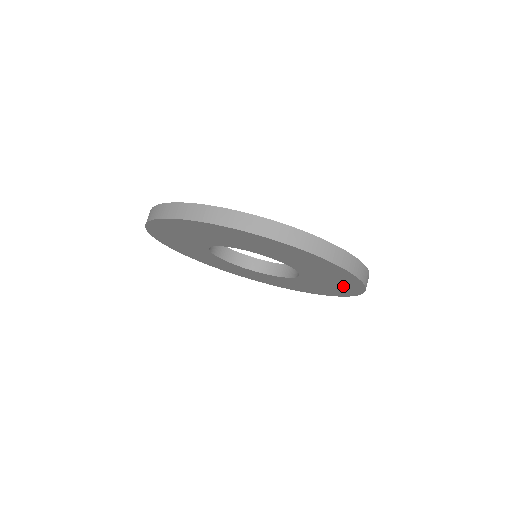
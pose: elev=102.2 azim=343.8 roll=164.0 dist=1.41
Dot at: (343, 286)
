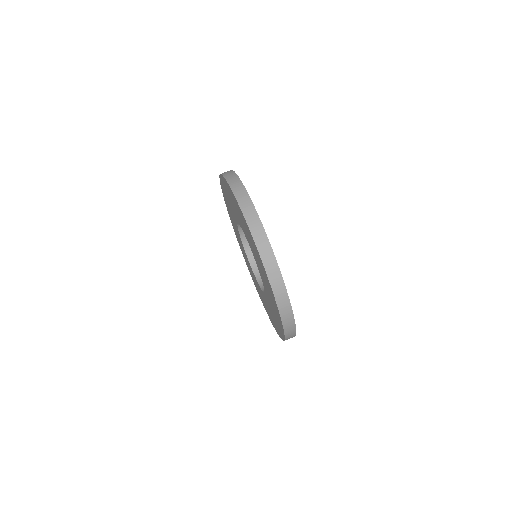
Dot at: occluded
